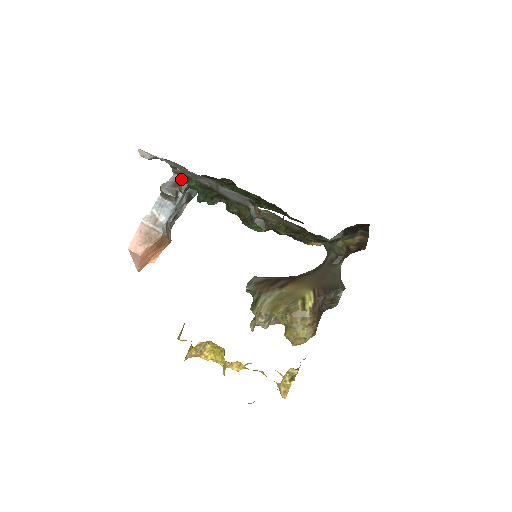
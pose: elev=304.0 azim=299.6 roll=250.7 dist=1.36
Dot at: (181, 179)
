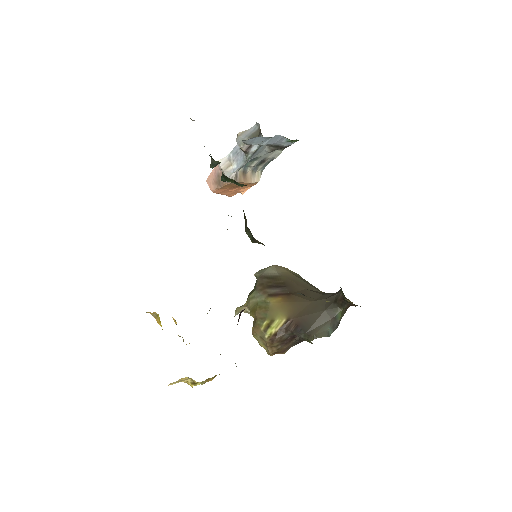
Dot at: occluded
